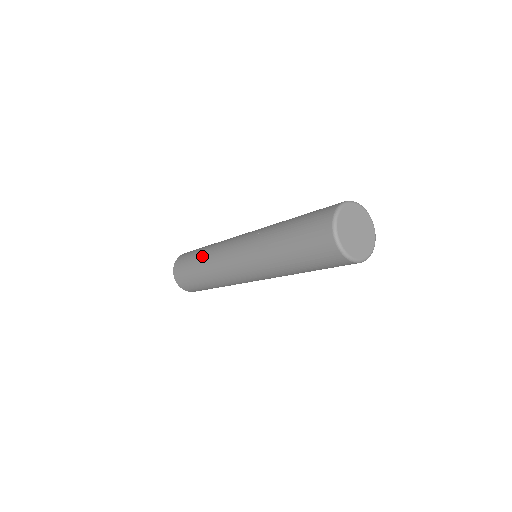
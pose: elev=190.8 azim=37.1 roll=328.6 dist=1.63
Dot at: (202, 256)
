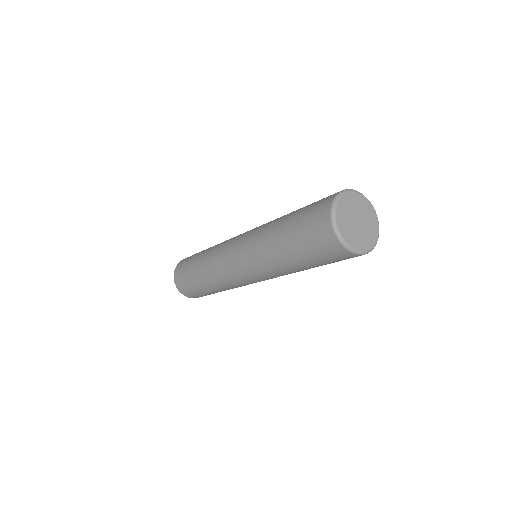
Dot at: (207, 250)
